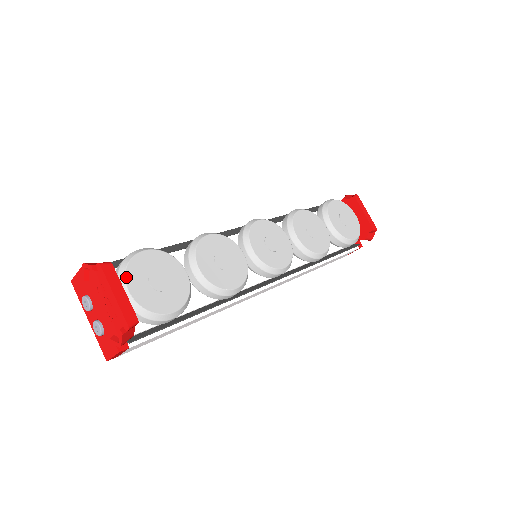
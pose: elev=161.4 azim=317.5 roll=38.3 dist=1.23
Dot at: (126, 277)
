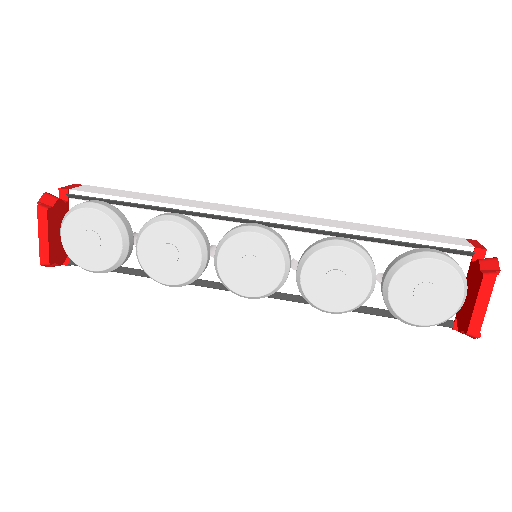
Dot at: (64, 224)
